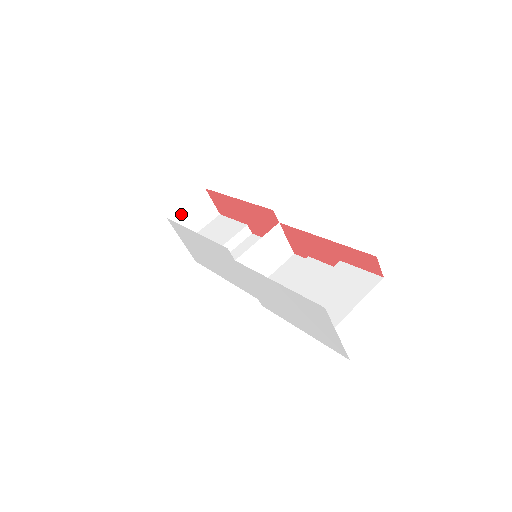
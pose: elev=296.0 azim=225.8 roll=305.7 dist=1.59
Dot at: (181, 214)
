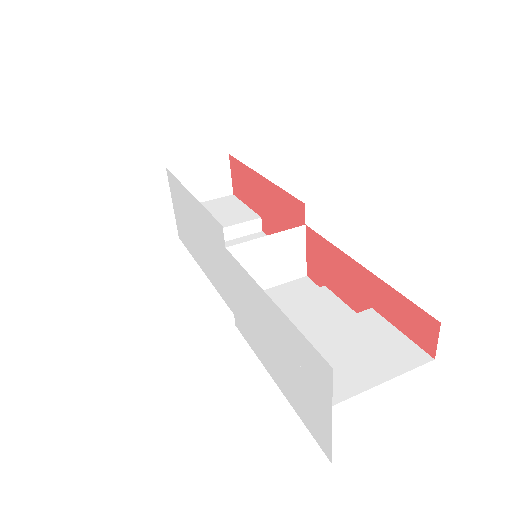
Dot at: (186, 171)
